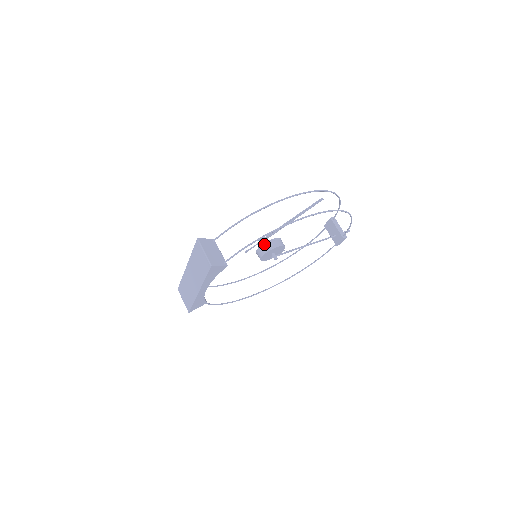
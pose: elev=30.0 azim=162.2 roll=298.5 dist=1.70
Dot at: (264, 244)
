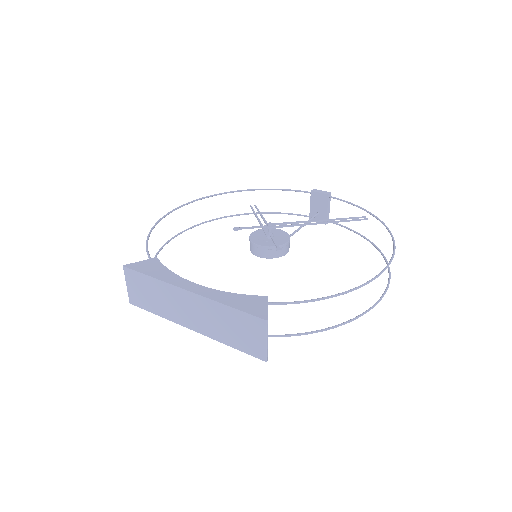
Dot at: occluded
